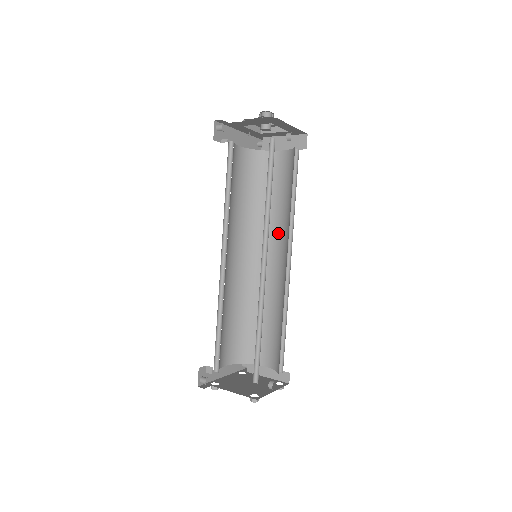
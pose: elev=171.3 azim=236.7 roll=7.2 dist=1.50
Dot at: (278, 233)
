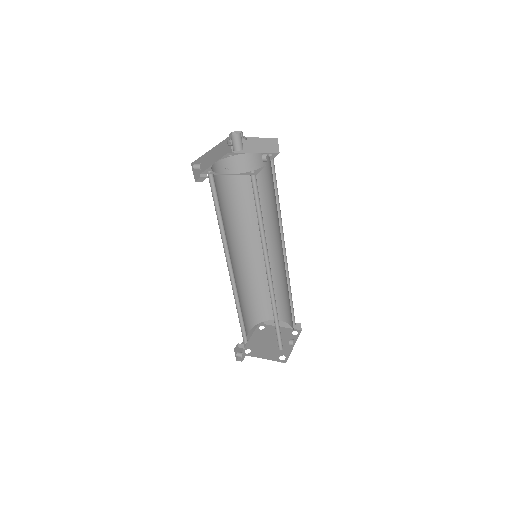
Dot at: (268, 225)
